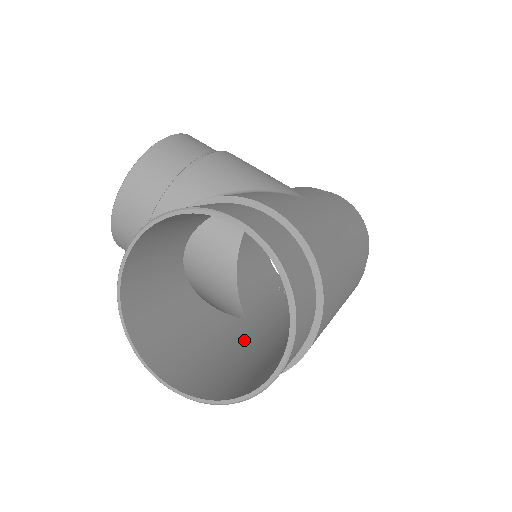
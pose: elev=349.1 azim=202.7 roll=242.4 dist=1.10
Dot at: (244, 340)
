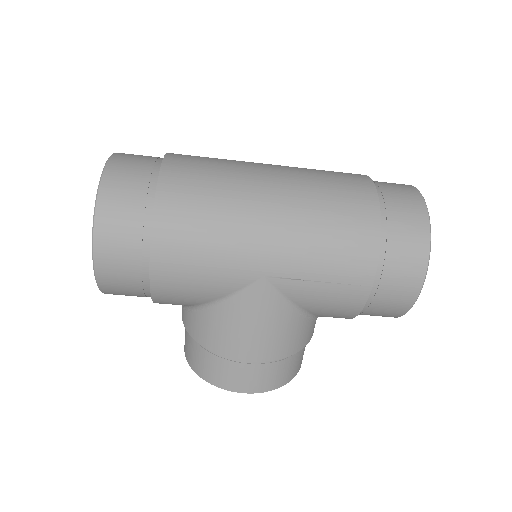
Dot at: occluded
